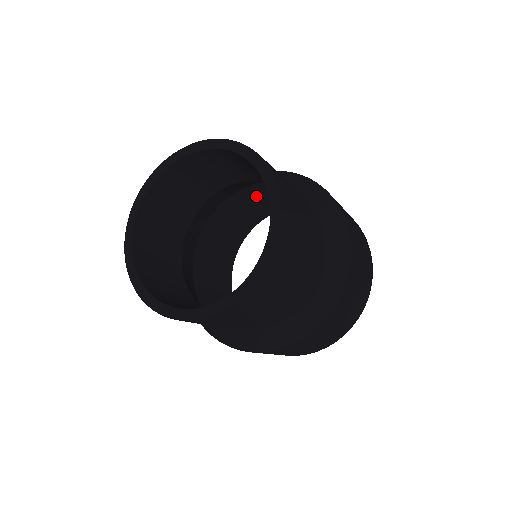
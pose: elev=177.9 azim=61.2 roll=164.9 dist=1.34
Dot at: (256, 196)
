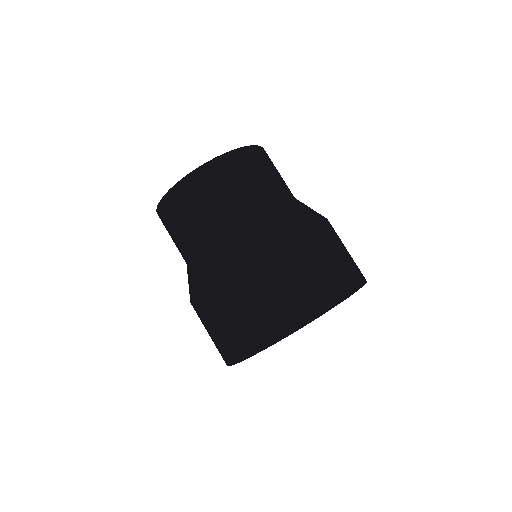
Dot at: occluded
